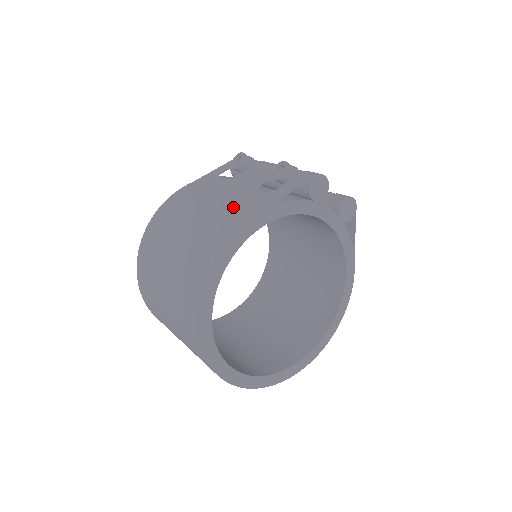
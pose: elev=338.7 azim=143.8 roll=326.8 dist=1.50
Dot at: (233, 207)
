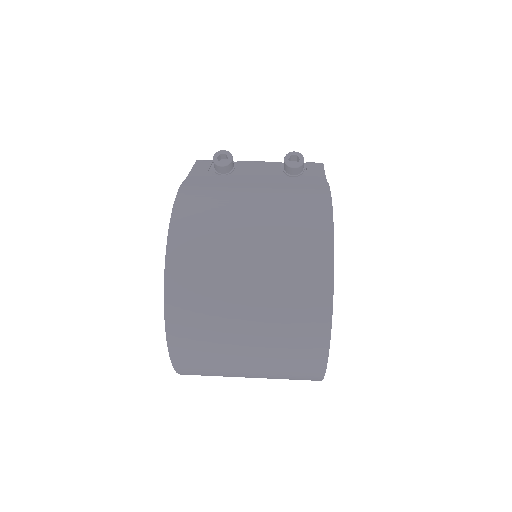
Dot at: (292, 188)
